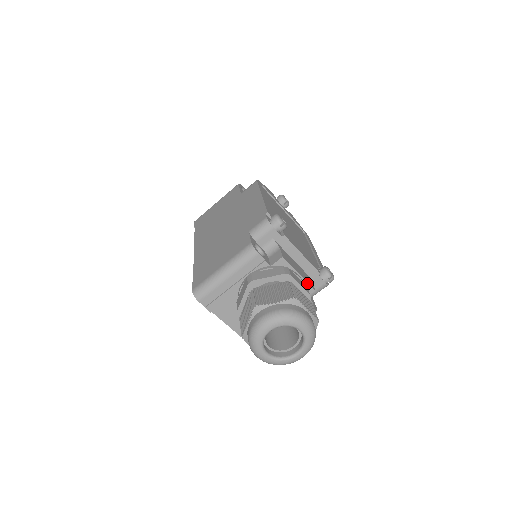
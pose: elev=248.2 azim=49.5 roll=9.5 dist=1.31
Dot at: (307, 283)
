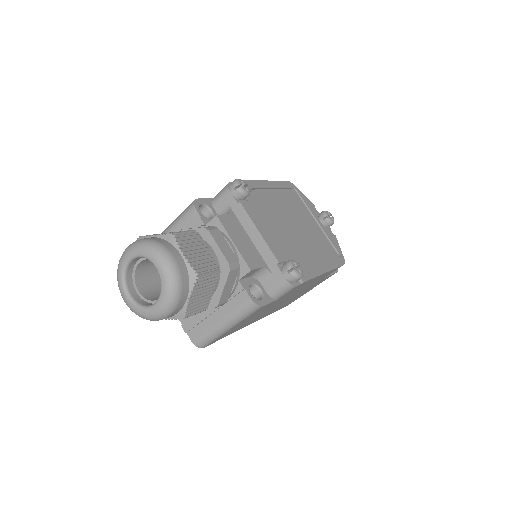
Dot at: (242, 257)
